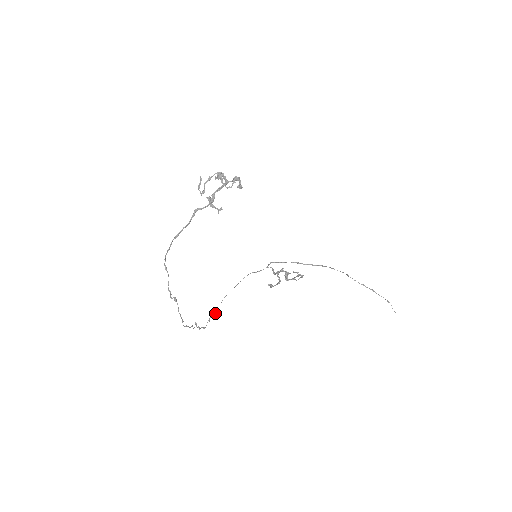
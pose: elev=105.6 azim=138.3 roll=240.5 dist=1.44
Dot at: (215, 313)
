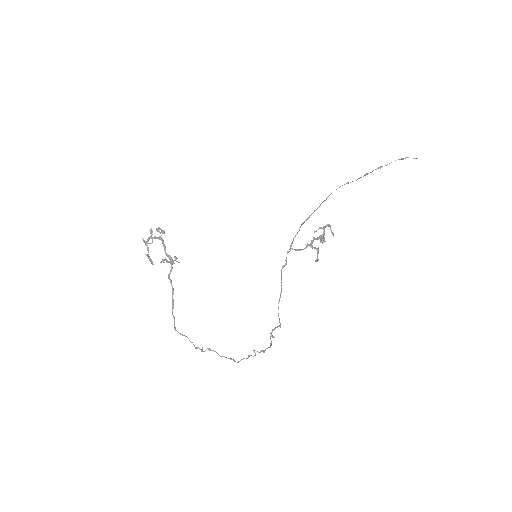
Dot at: occluded
